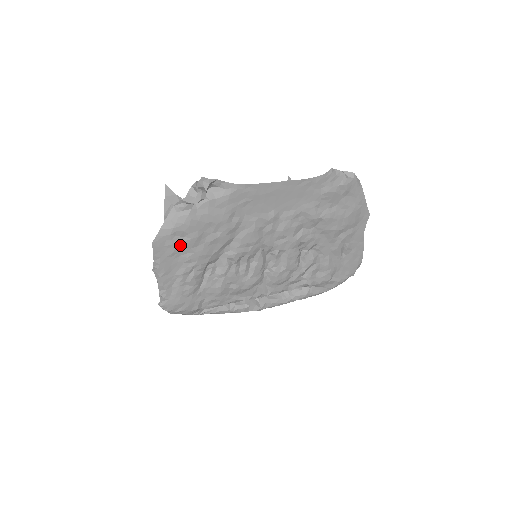
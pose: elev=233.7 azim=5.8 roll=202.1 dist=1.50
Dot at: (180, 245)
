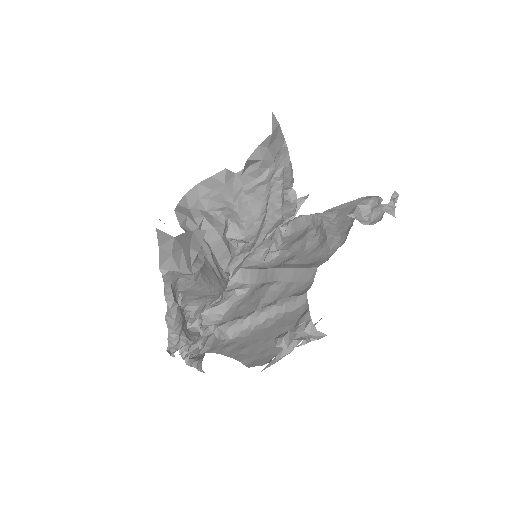
Dot at: (252, 359)
